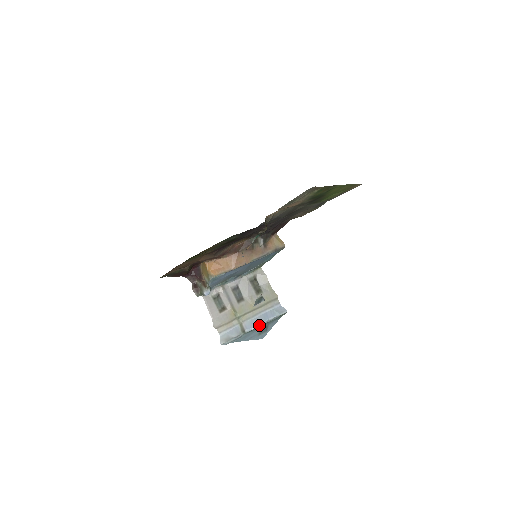
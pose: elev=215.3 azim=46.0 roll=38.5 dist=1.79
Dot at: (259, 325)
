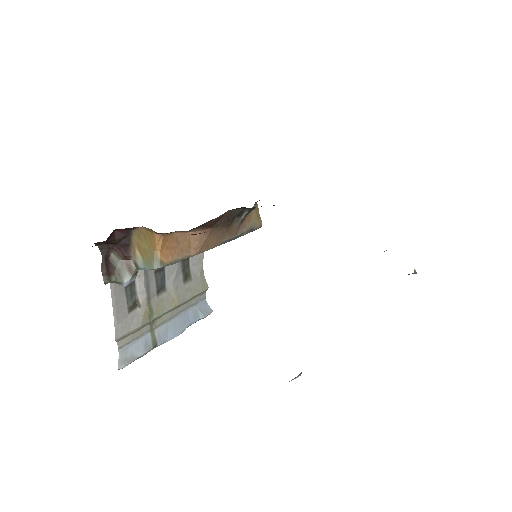
Dot at: (177, 335)
